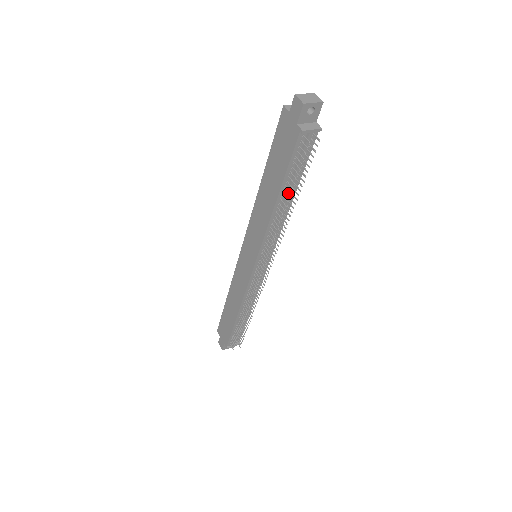
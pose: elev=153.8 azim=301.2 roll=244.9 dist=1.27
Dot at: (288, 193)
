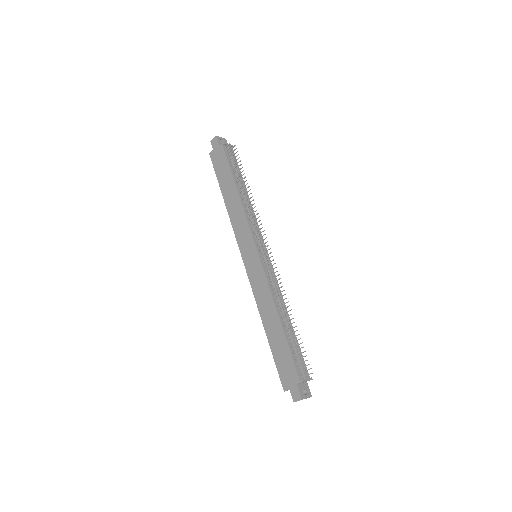
Dot at: (240, 183)
